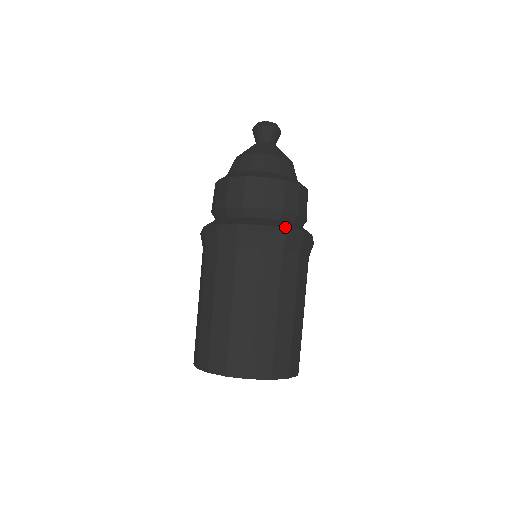
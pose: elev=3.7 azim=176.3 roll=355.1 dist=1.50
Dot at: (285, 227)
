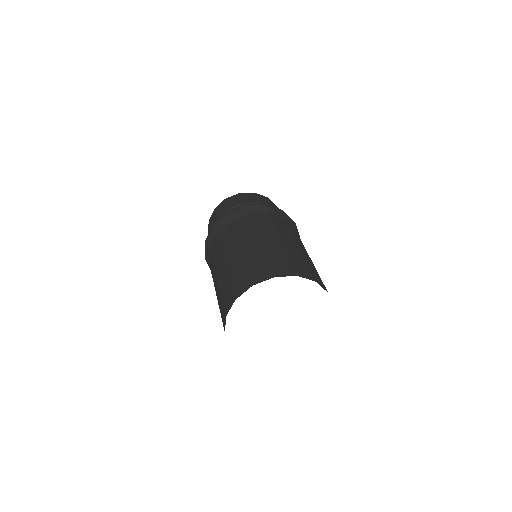
Dot at: occluded
